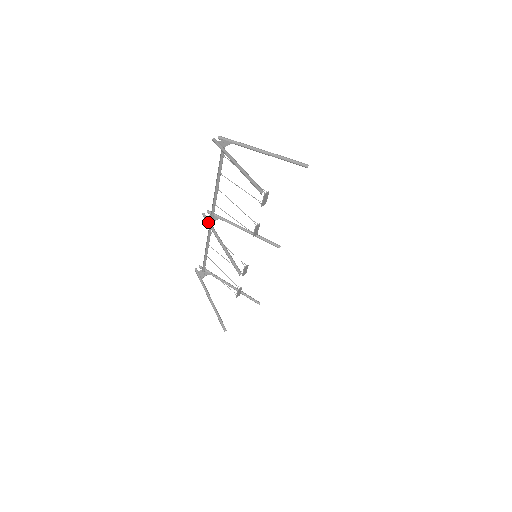
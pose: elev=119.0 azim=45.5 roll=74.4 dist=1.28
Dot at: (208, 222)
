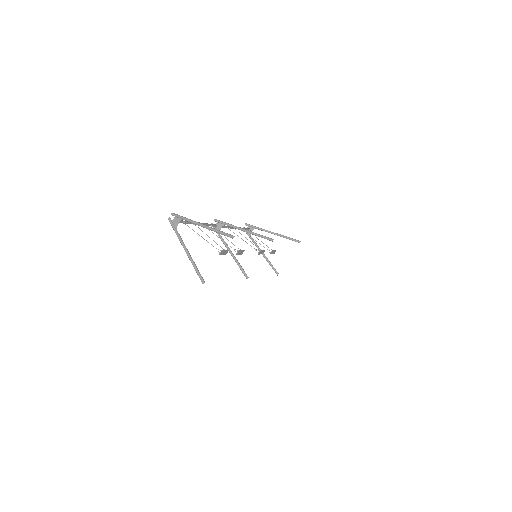
Dot at: occluded
